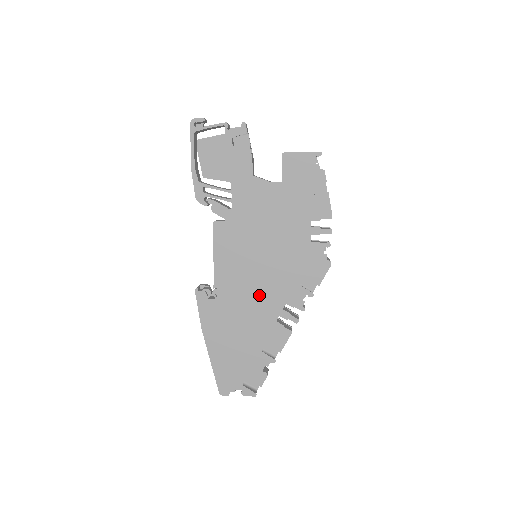
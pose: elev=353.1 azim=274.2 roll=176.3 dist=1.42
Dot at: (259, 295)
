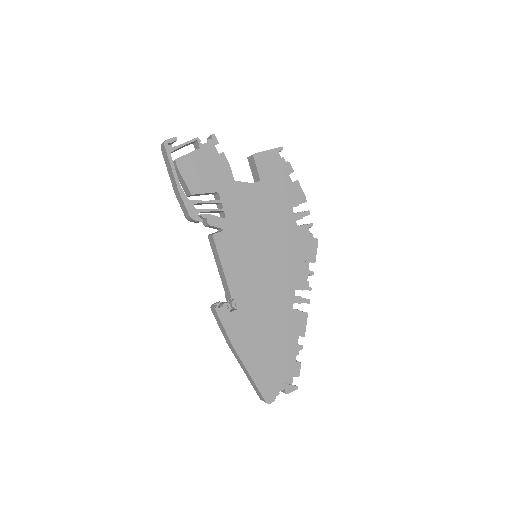
Dot at: (272, 290)
